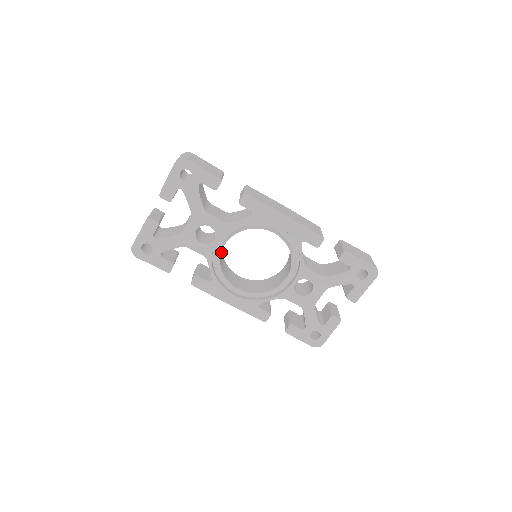
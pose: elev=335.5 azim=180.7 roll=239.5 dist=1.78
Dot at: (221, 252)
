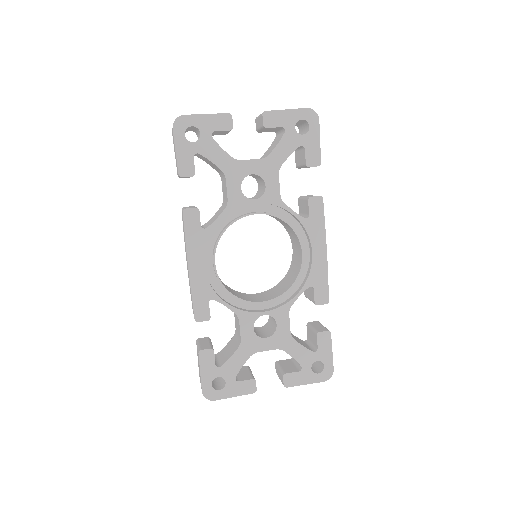
Dot at: occluded
